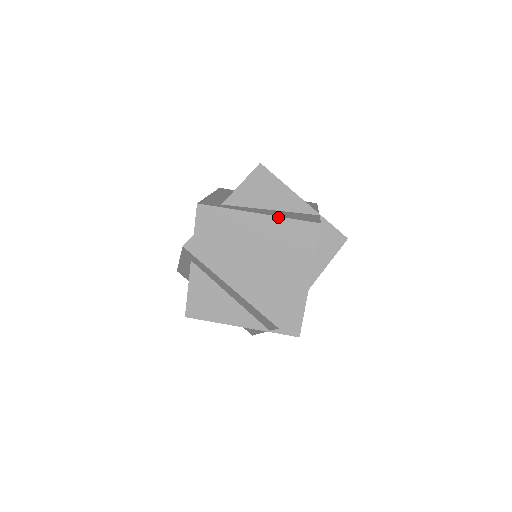
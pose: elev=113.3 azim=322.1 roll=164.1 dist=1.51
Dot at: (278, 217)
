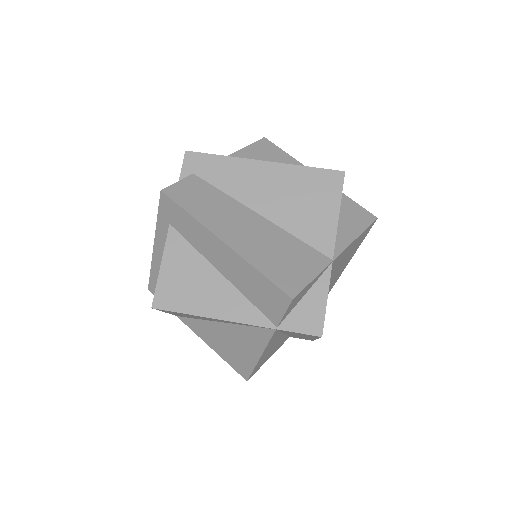
Dot at: (289, 165)
